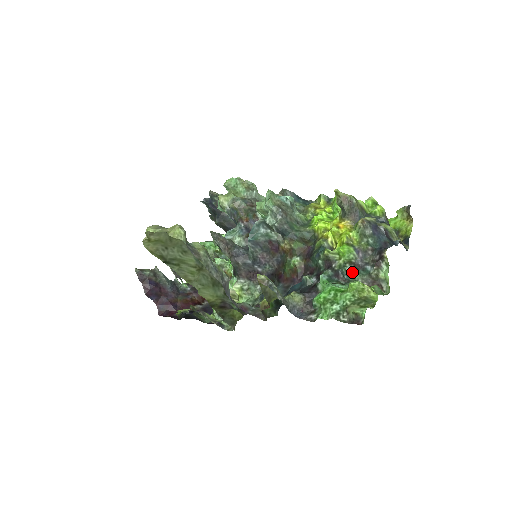
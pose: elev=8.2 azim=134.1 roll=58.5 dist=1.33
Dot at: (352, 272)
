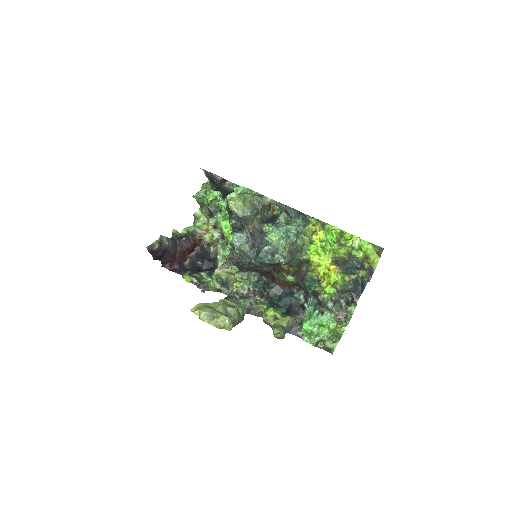
Dot at: (331, 307)
